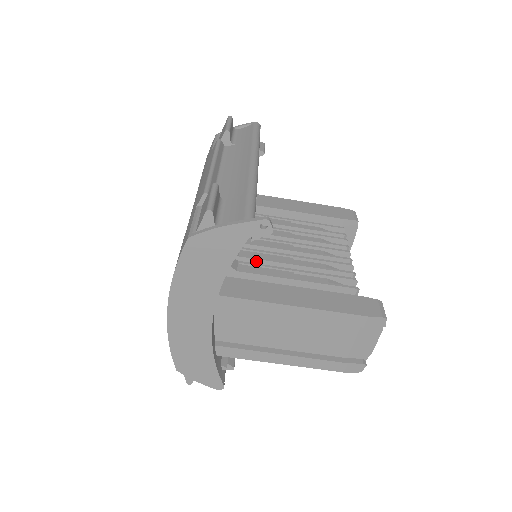
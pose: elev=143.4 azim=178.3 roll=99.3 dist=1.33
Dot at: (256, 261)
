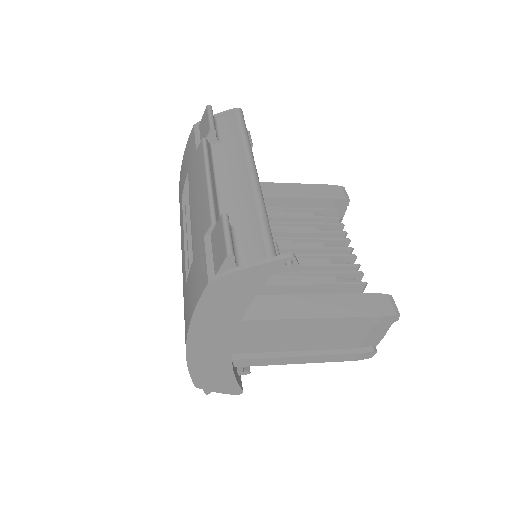
Dot at: occluded
